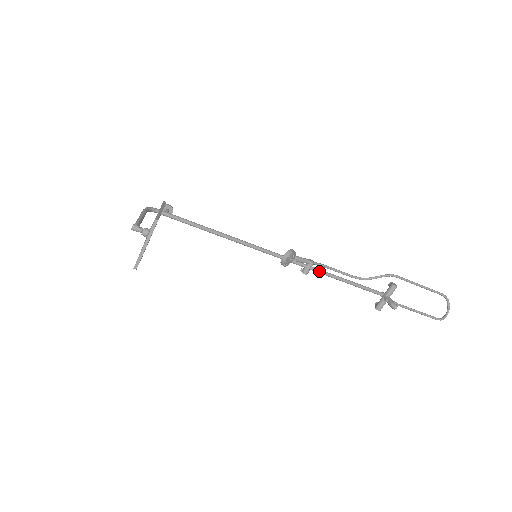
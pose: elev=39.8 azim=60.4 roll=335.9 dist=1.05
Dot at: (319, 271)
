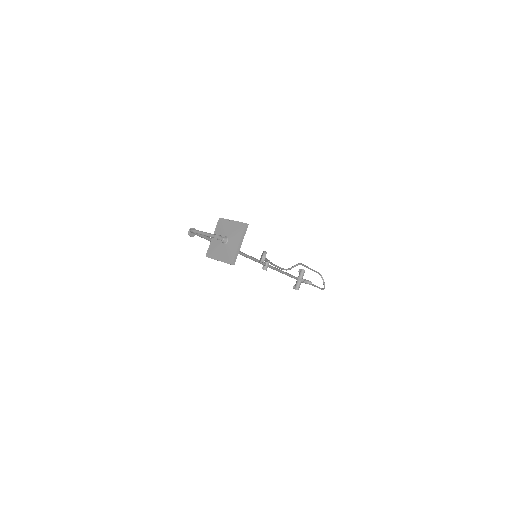
Dot at: (272, 267)
